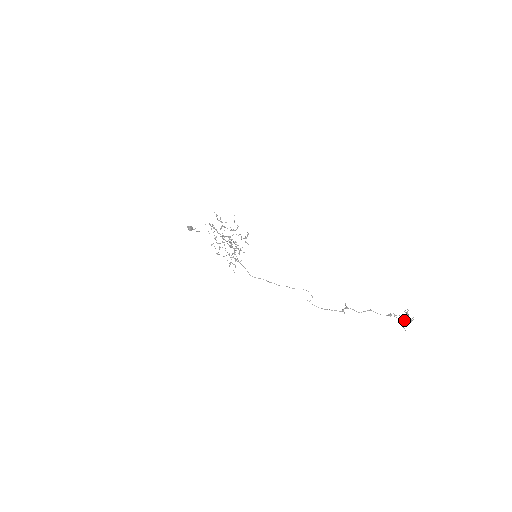
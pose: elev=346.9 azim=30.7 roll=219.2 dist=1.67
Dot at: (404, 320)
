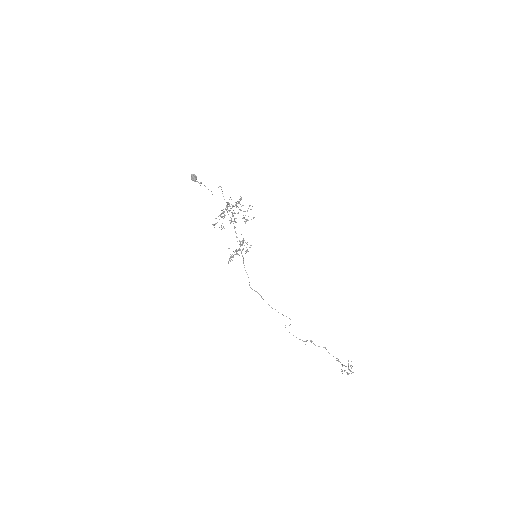
Dot at: (348, 373)
